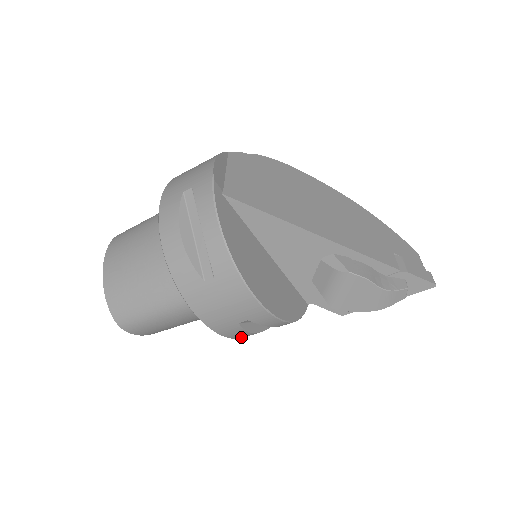
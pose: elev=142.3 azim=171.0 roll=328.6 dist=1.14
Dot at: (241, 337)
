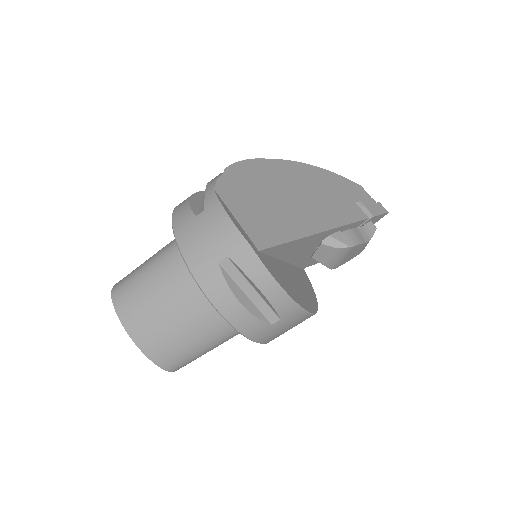
Dot at: occluded
